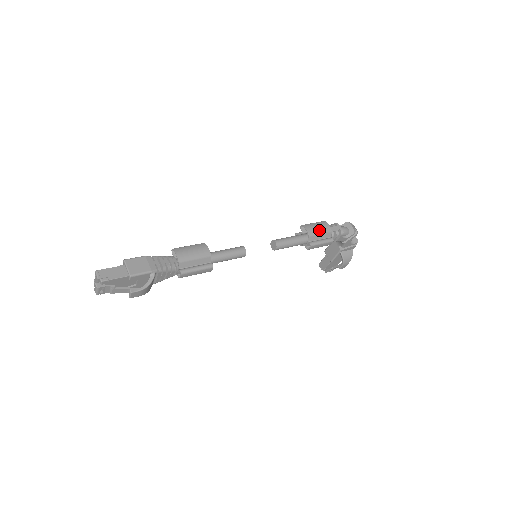
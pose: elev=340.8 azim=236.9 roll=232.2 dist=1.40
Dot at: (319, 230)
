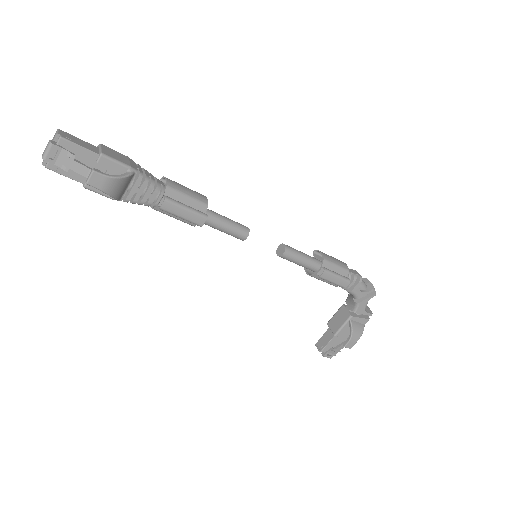
Dot at: (336, 261)
